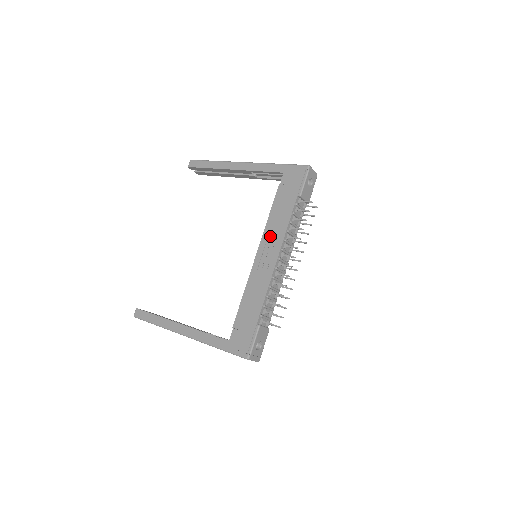
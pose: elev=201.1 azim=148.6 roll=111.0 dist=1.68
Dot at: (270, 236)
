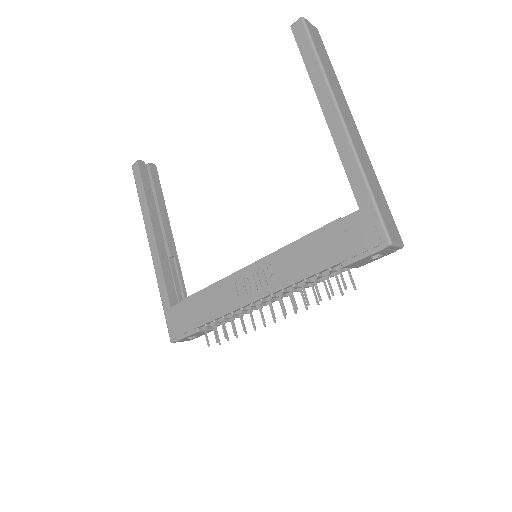
Dot at: (275, 266)
